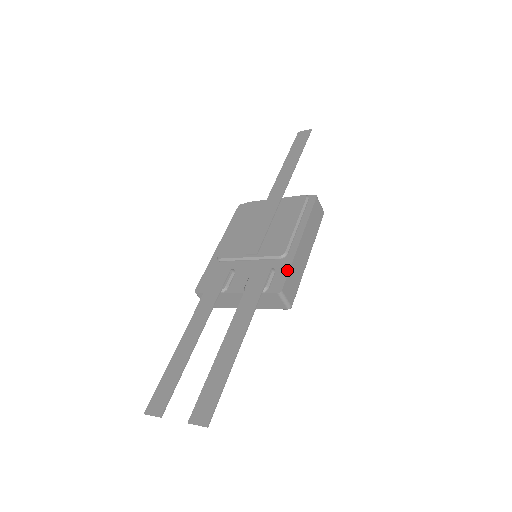
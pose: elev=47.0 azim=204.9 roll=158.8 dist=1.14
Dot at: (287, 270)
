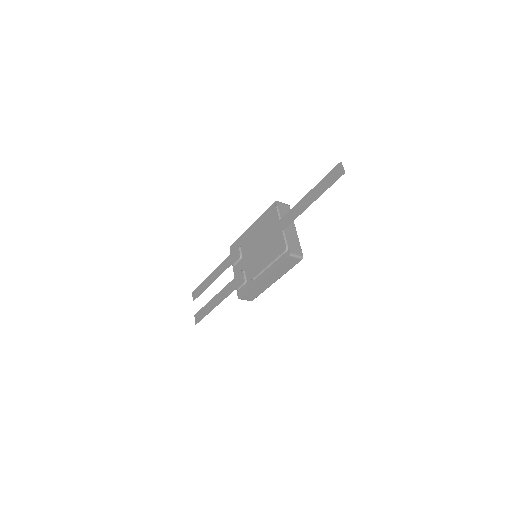
Dot at: (247, 290)
